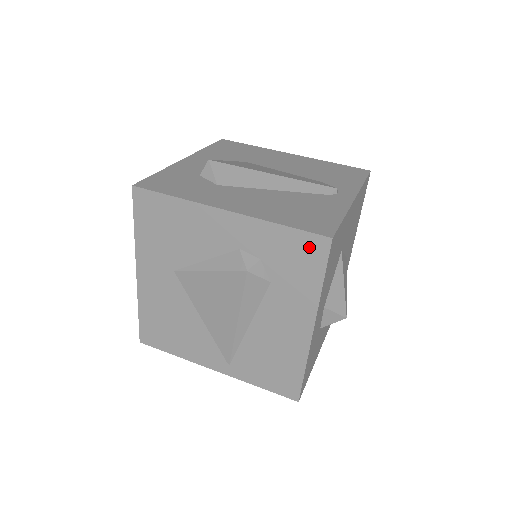
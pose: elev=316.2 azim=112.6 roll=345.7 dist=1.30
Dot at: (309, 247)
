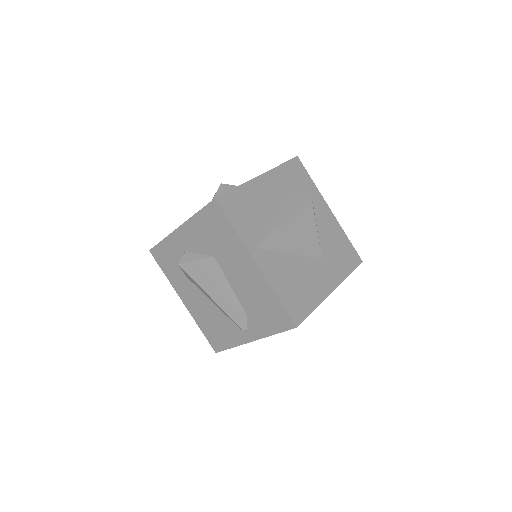
Dot at: occluded
